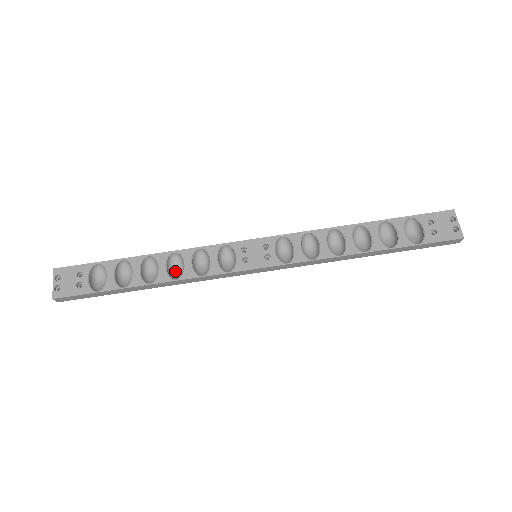
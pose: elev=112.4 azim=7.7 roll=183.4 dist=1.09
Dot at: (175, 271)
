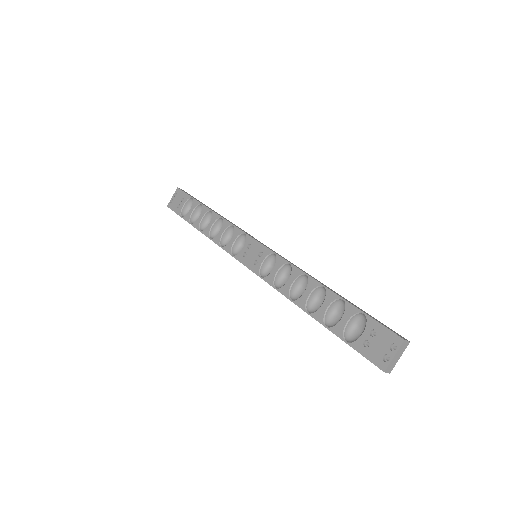
Dot at: occluded
